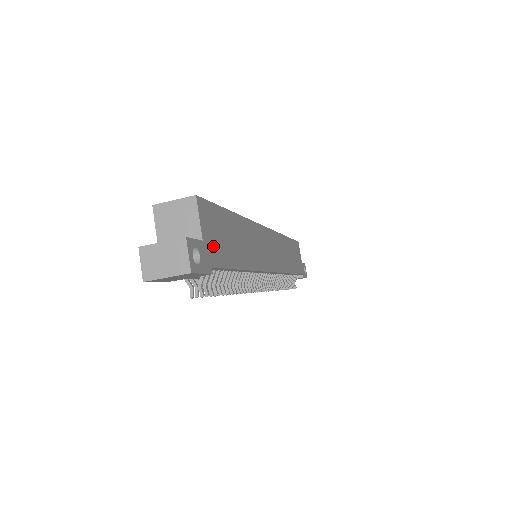
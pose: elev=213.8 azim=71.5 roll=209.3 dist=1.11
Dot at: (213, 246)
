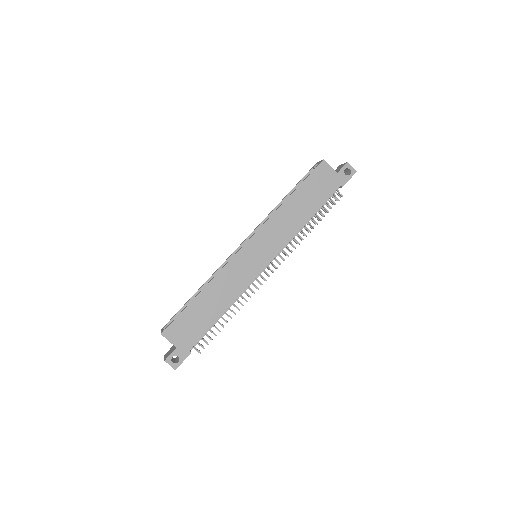
Dot at: (186, 340)
